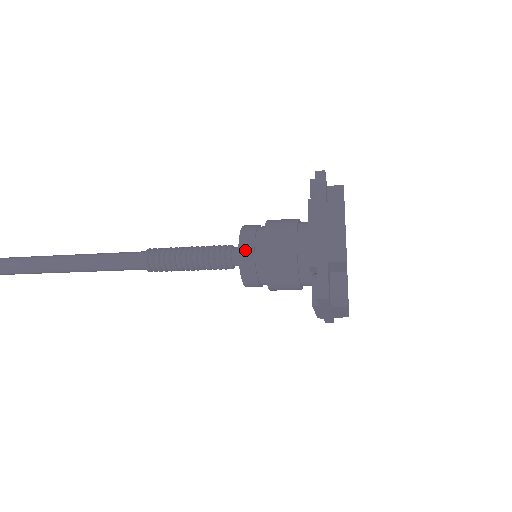
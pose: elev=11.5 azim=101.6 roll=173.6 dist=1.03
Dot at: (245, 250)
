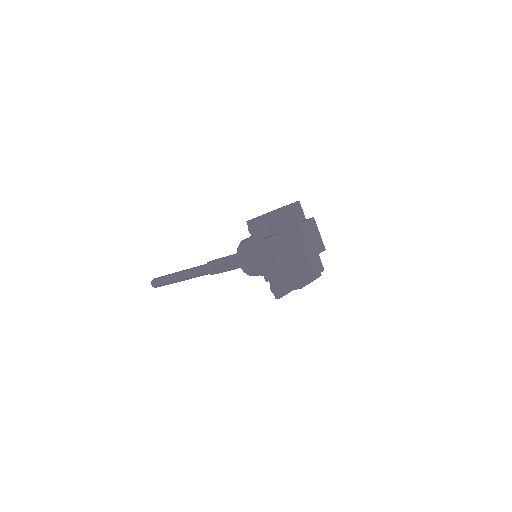
Dot at: (246, 239)
